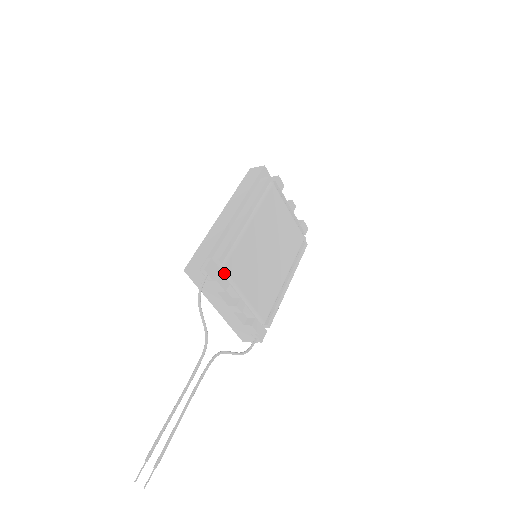
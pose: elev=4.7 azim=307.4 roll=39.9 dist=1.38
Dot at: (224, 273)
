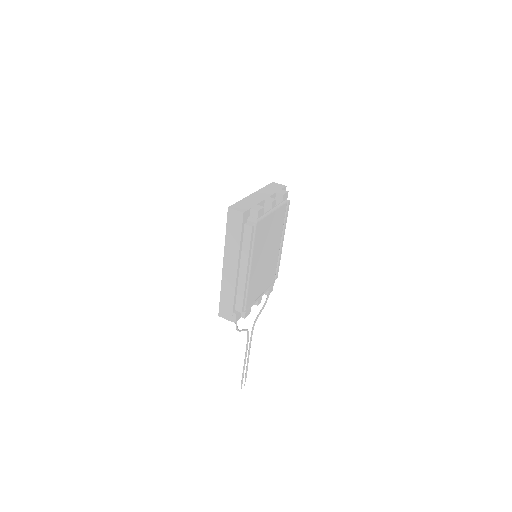
Dot at: (246, 309)
